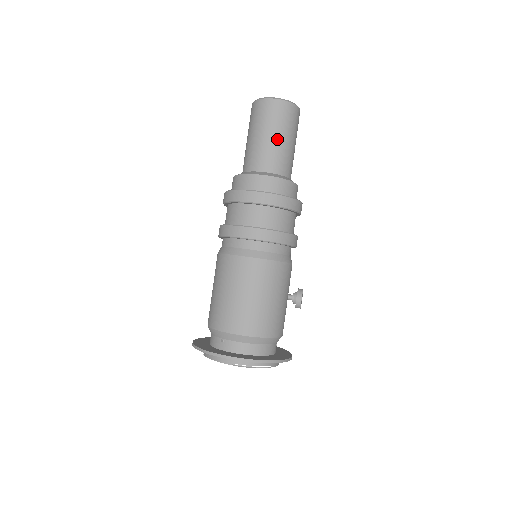
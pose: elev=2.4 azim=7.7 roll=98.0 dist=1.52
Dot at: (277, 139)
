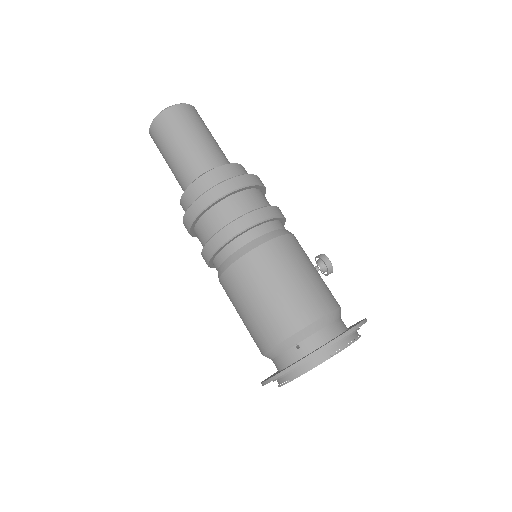
Dot at: (201, 137)
